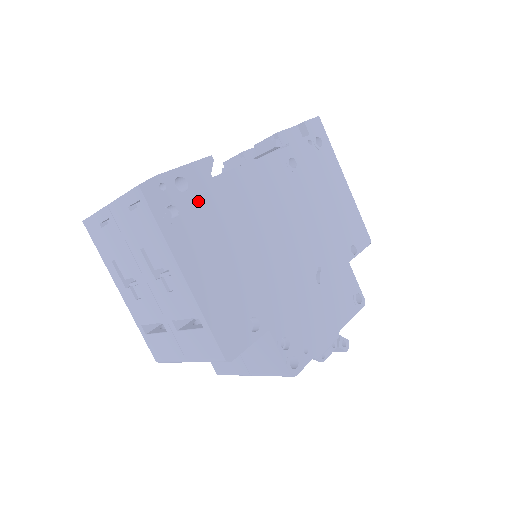
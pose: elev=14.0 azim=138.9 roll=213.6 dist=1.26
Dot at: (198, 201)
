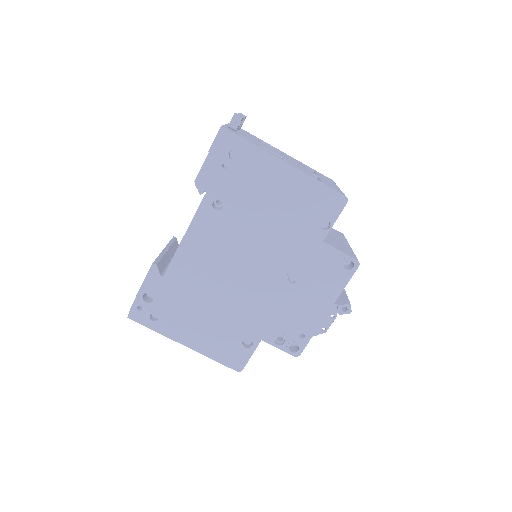
Dot at: (164, 299)
